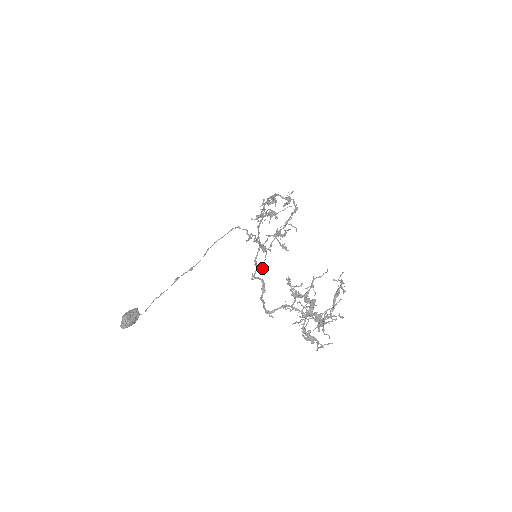
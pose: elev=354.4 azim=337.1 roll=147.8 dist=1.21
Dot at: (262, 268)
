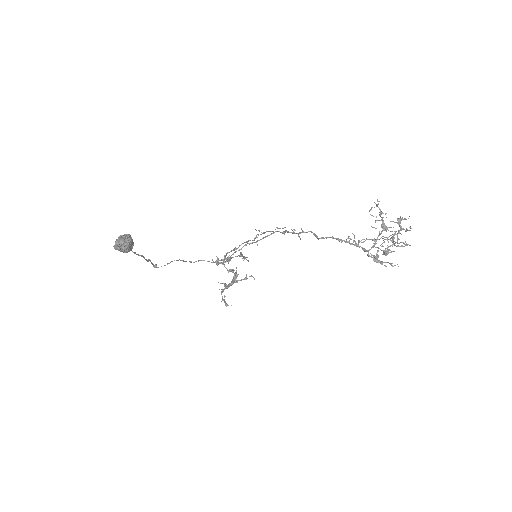
Dot at: (299, 236)
